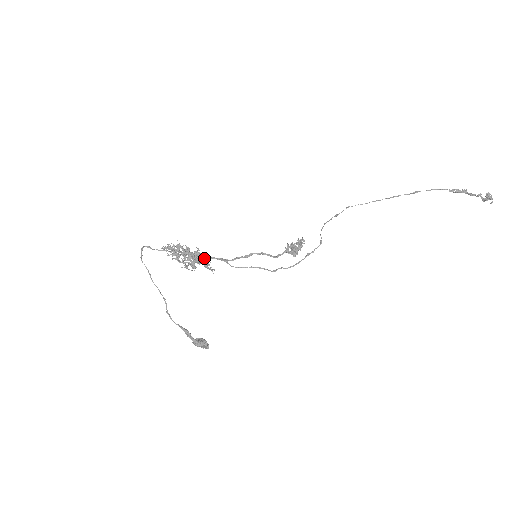
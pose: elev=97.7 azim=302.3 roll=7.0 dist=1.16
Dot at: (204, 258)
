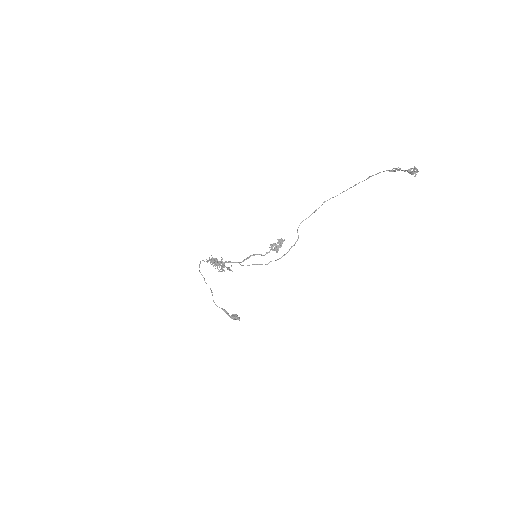
Dot at: (223, 265)
